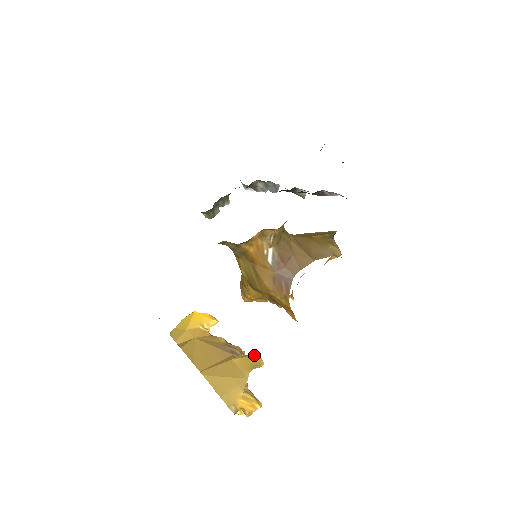
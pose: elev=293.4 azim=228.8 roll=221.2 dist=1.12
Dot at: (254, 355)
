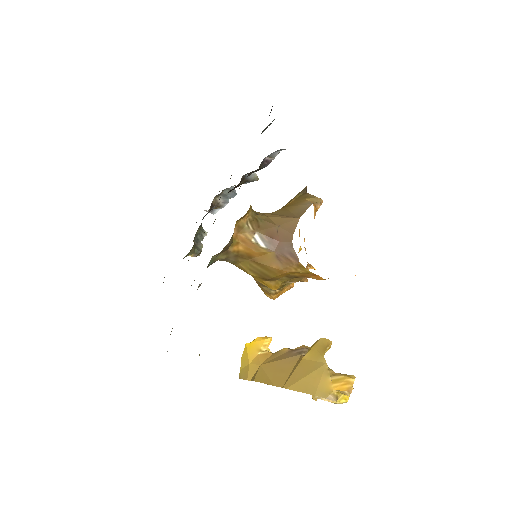
Dot at: (318, 341)
